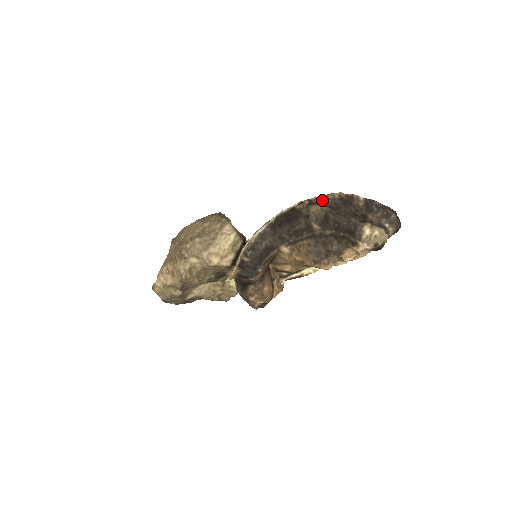
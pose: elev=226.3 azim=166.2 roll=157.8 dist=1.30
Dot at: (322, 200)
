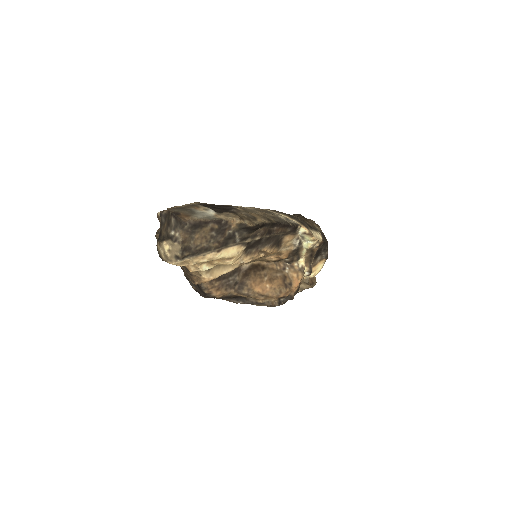
Dot at: occluded
